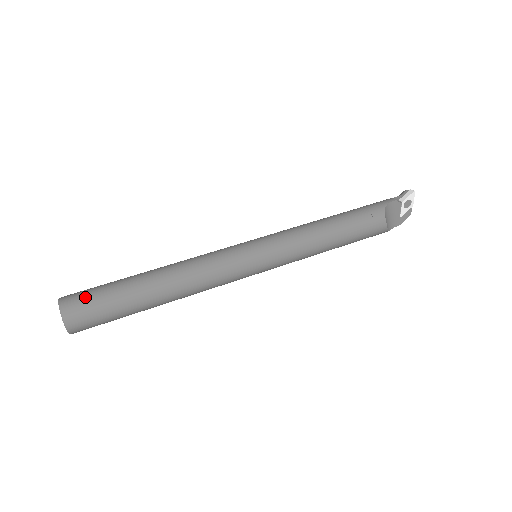
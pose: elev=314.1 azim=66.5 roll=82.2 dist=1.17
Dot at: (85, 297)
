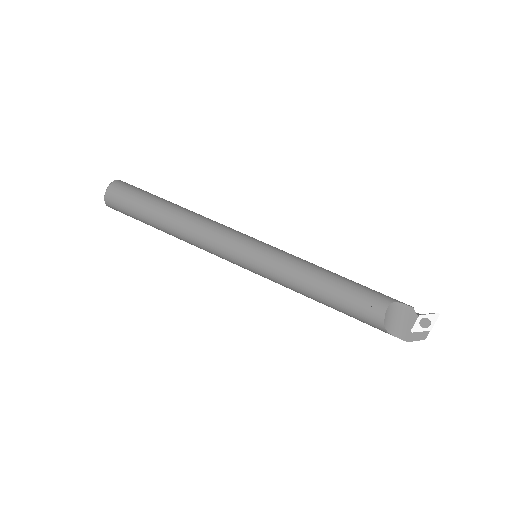
Dot at: (132, 186)
